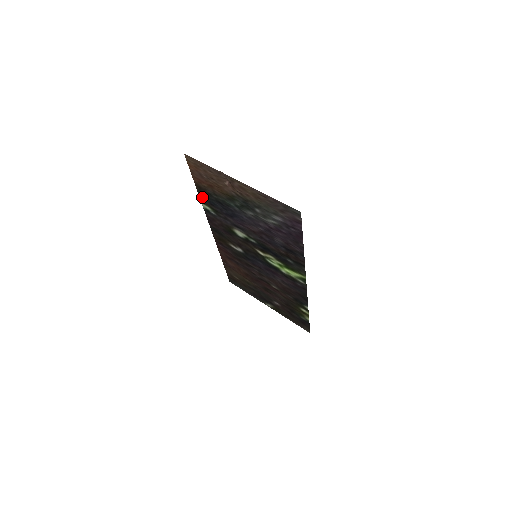
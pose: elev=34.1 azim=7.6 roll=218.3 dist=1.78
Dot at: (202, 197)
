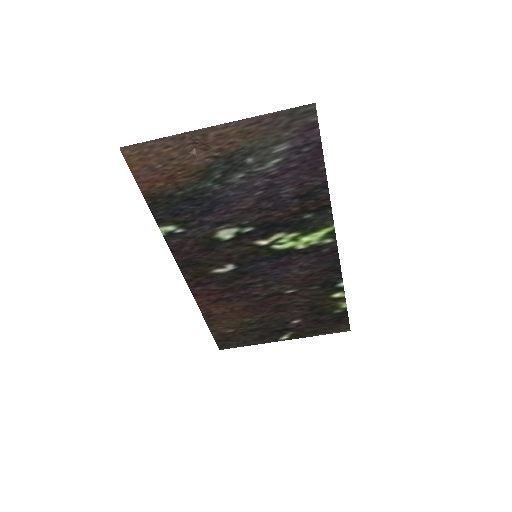
Dot at: (158, 214)
